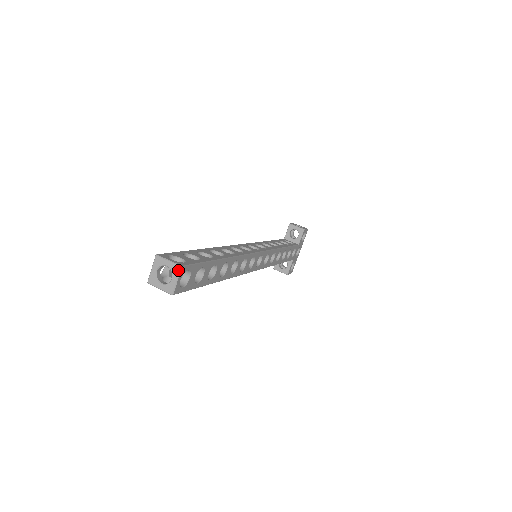
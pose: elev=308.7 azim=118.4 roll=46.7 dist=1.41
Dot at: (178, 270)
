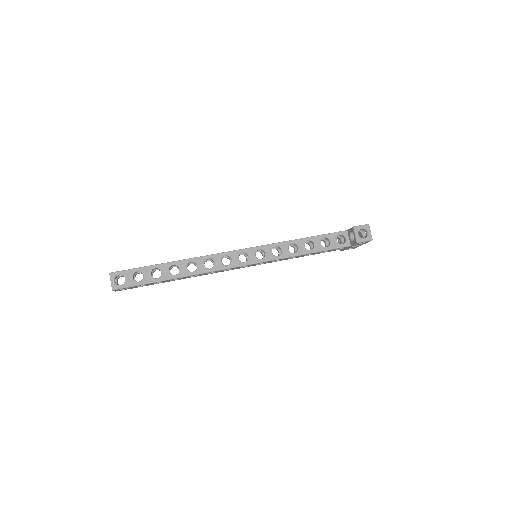
Dot at: (112, 289)
